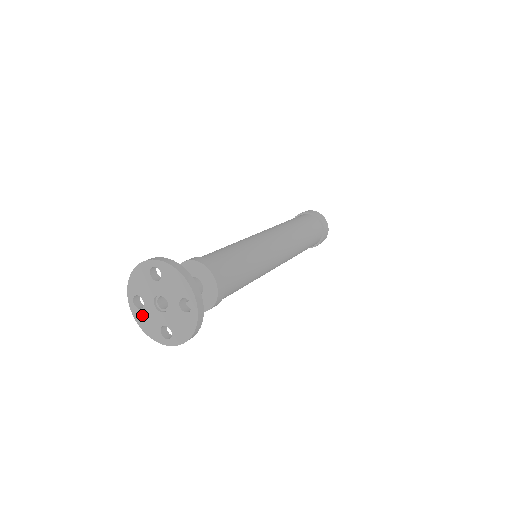
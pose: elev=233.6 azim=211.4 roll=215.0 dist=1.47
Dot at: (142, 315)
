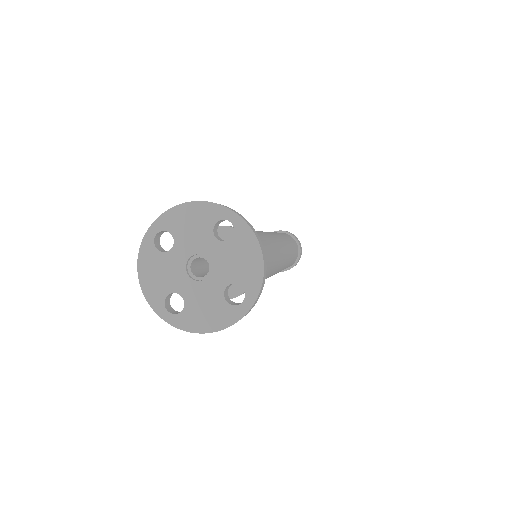
Dot at: (155, 259)
